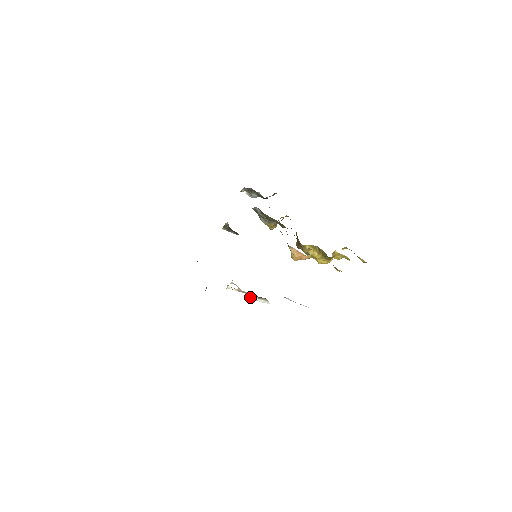
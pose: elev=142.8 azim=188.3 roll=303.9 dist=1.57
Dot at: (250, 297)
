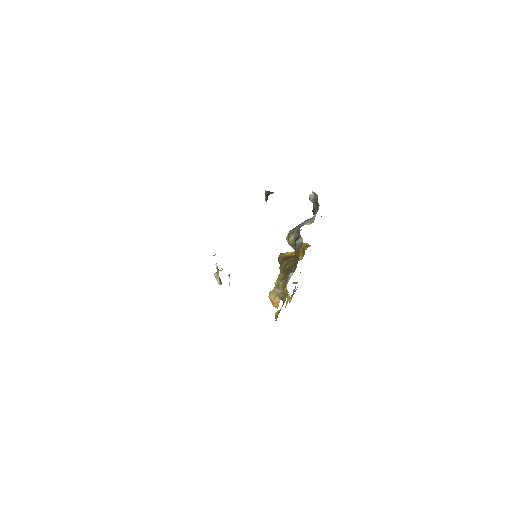
Dot at: (216, 274)
